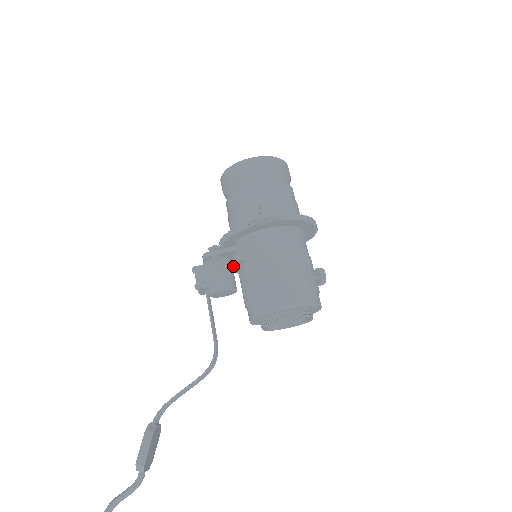
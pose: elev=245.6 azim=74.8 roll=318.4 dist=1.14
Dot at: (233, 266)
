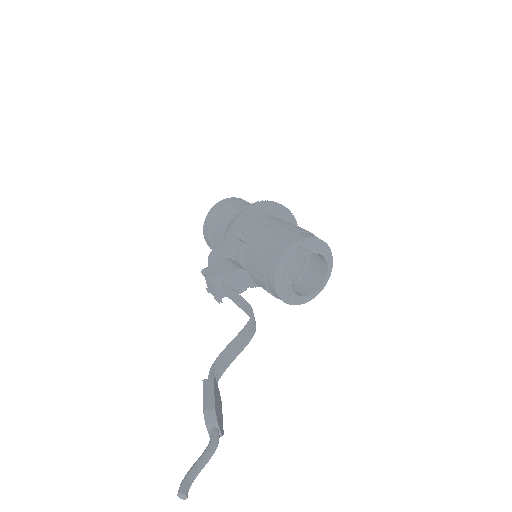
Dot at: (239, 259)
